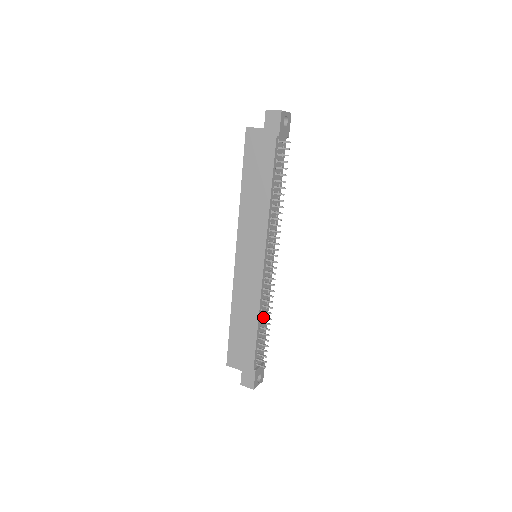
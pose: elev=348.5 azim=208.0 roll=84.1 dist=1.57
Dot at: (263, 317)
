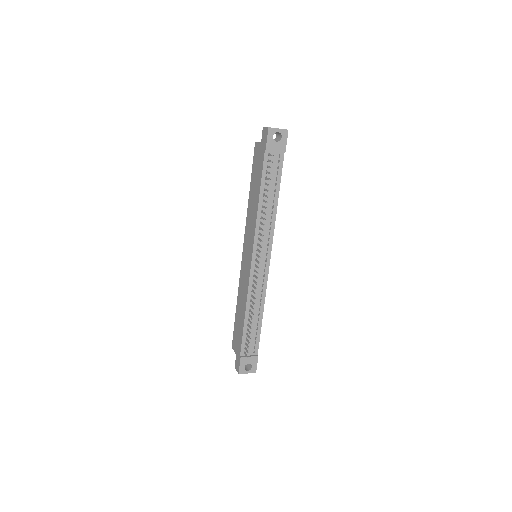
Dot at: (250, 311)
